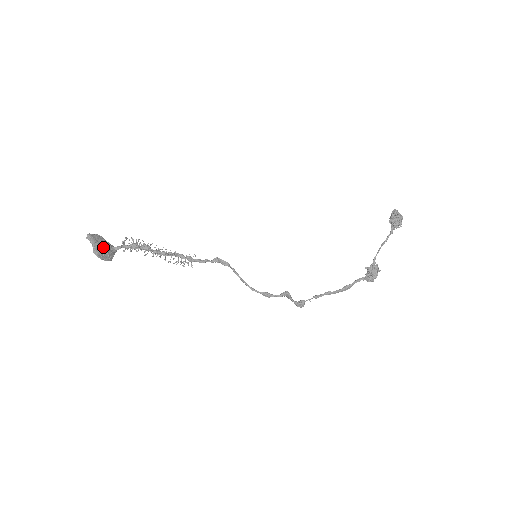
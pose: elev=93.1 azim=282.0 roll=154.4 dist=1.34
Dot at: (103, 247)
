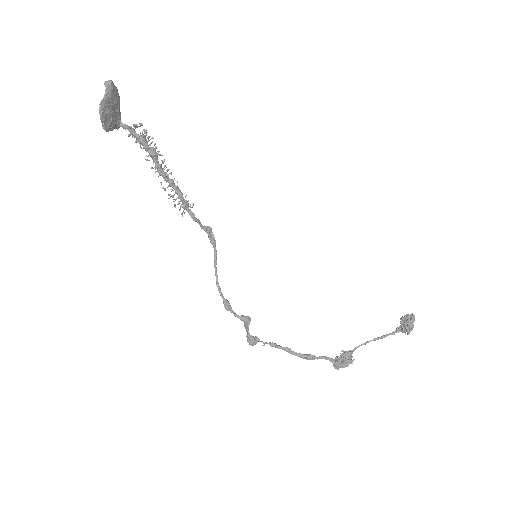
Dot at: (113, 109)
